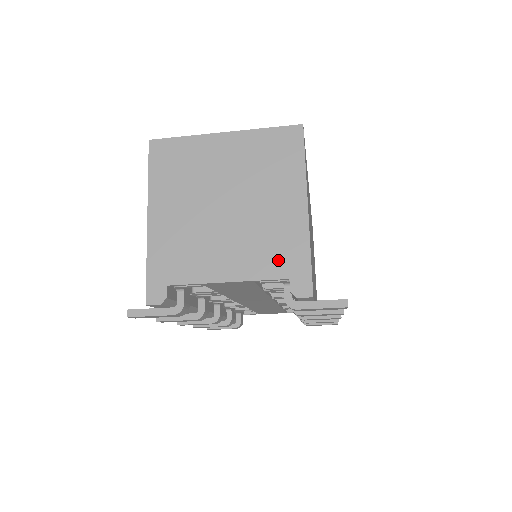
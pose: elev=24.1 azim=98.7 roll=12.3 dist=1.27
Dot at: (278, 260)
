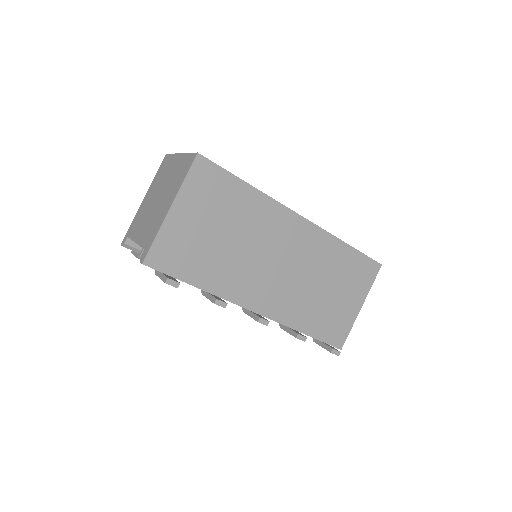
Dot at: (148, 237)
